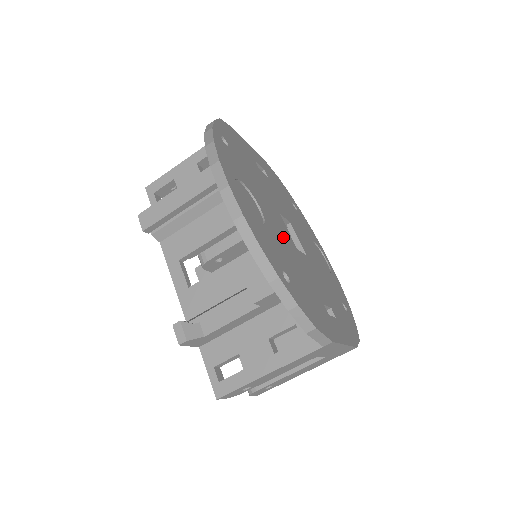
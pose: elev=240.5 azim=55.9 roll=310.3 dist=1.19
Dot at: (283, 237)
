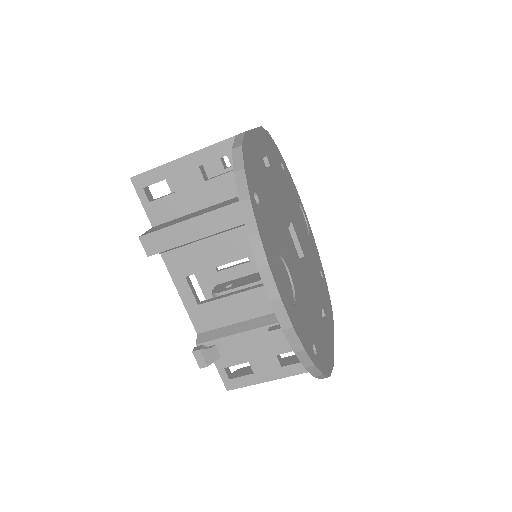
Dot at: (299, 275)
